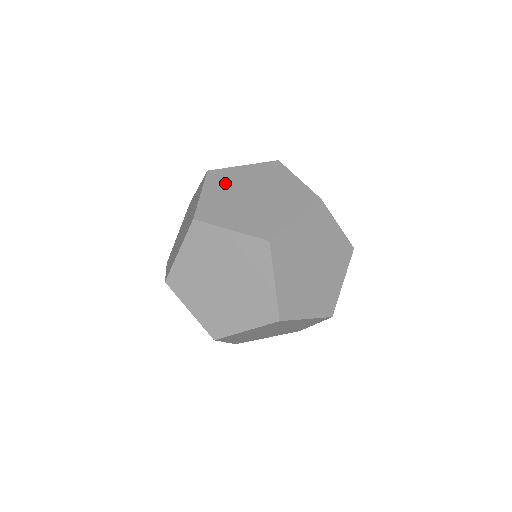
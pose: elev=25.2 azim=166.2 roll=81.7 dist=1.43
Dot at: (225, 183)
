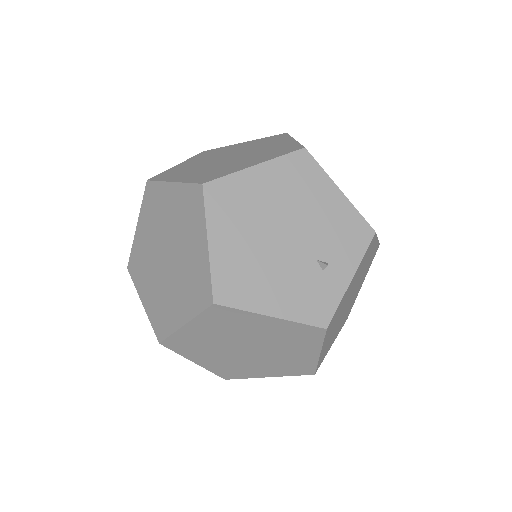
Dot at: (153, 216)
